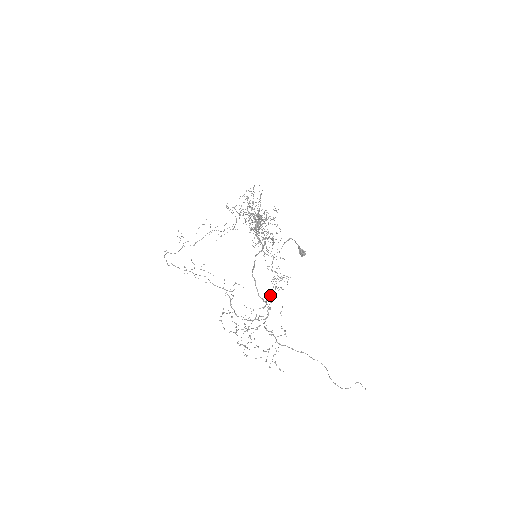
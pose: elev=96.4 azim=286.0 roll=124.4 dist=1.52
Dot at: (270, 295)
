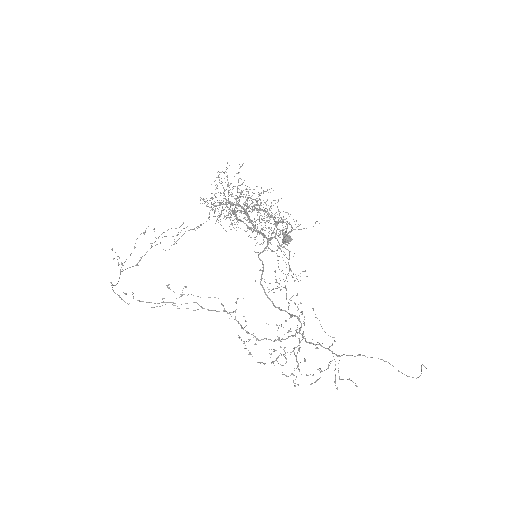
Dot at: occluded
